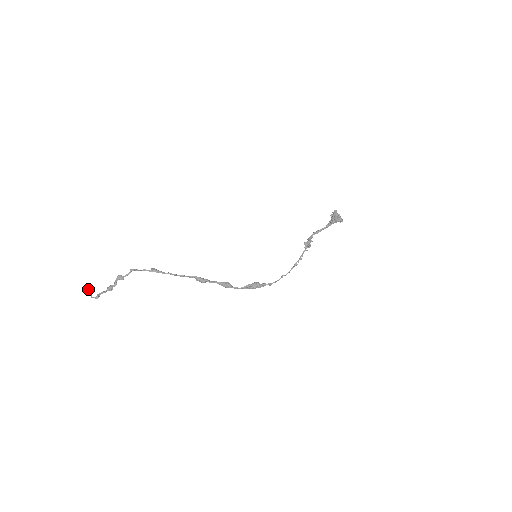
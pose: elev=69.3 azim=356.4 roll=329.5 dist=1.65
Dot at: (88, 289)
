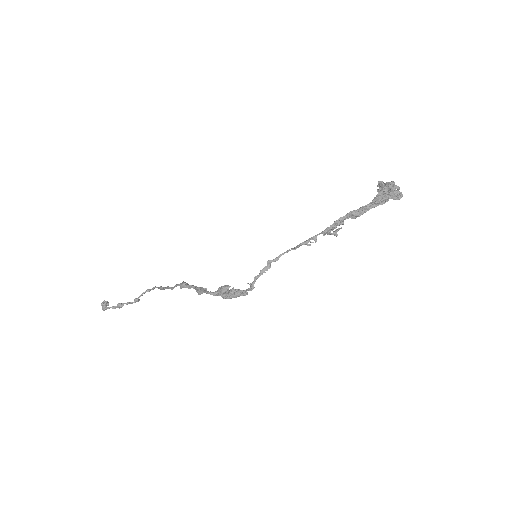
Dot at: occluded
